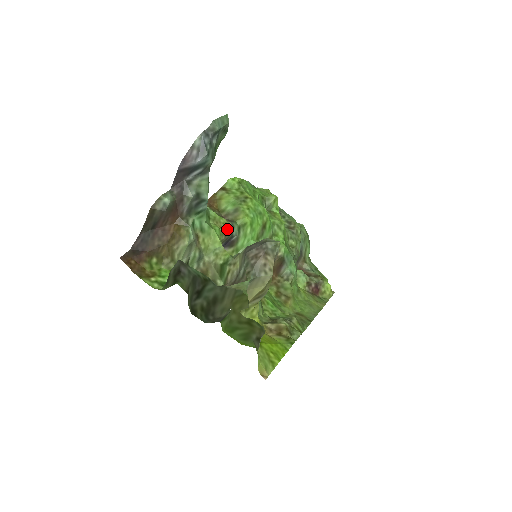
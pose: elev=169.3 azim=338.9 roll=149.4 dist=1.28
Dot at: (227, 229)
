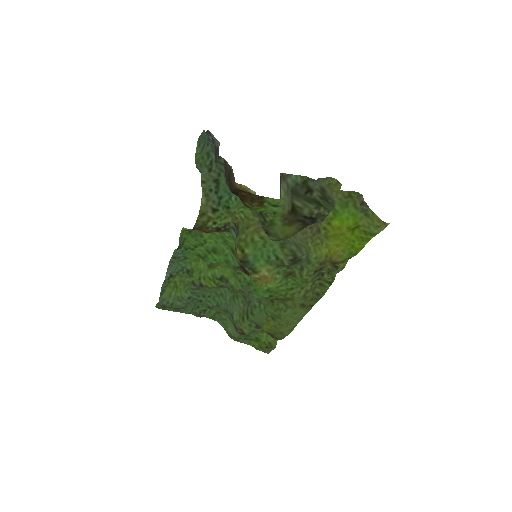
Dot at: (236, 225)
